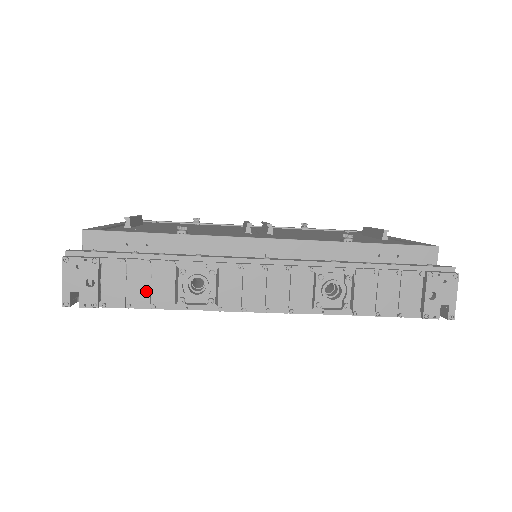
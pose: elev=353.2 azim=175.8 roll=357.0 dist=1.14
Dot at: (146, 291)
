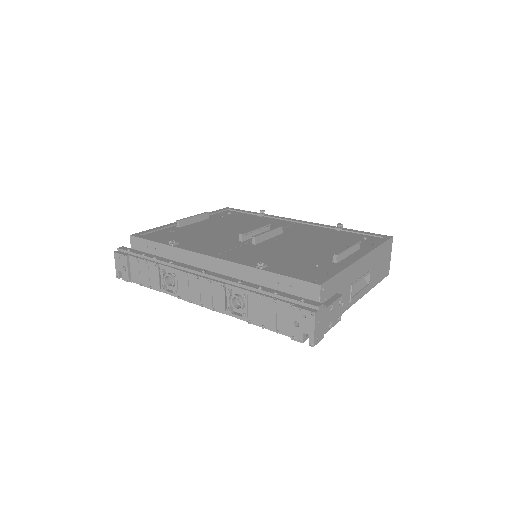
Dot at: (148, 278)
